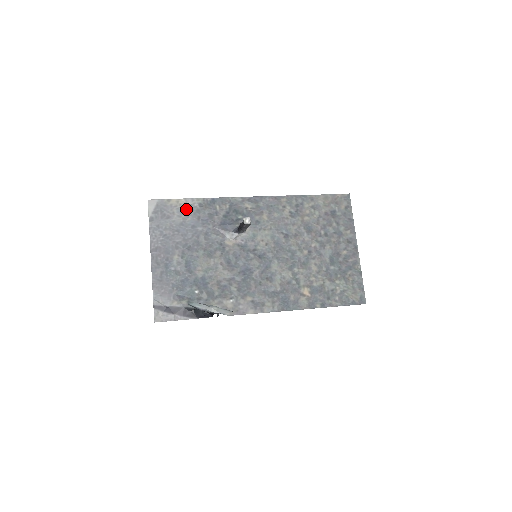
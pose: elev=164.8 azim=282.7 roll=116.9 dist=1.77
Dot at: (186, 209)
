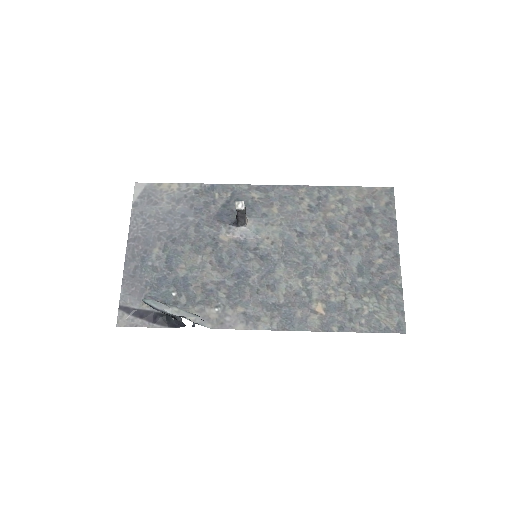
Dot at: (178, 195)
